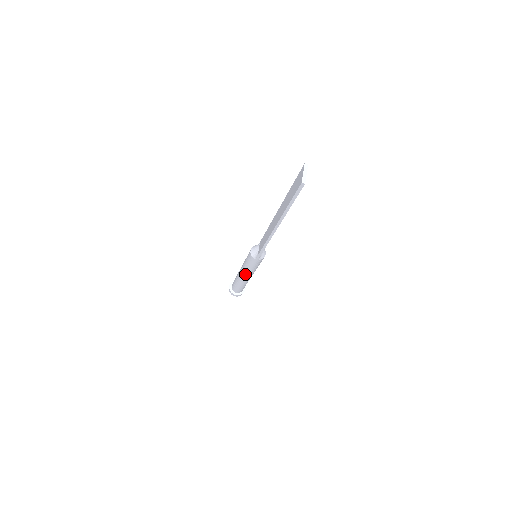
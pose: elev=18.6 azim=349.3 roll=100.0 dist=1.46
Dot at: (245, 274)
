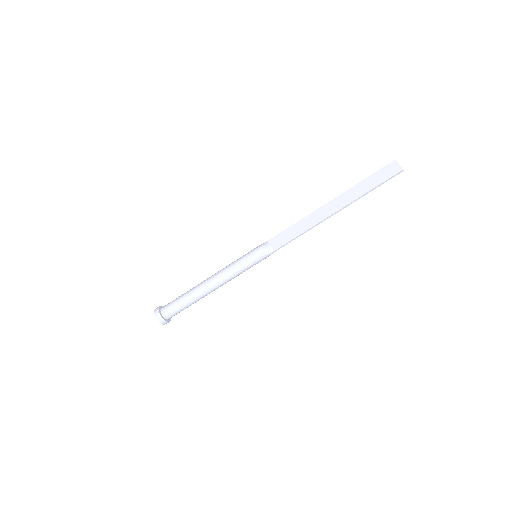
Dot at: (224, 282)
